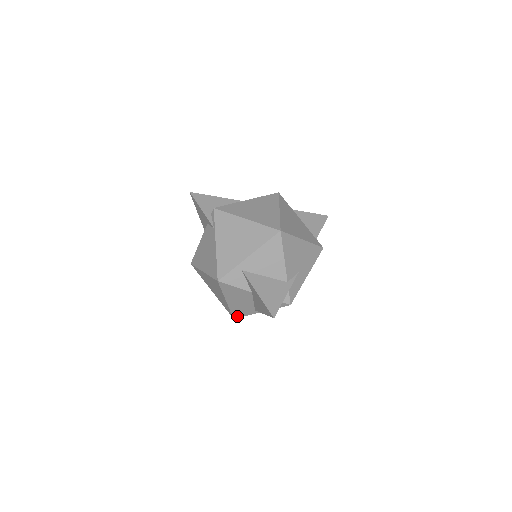
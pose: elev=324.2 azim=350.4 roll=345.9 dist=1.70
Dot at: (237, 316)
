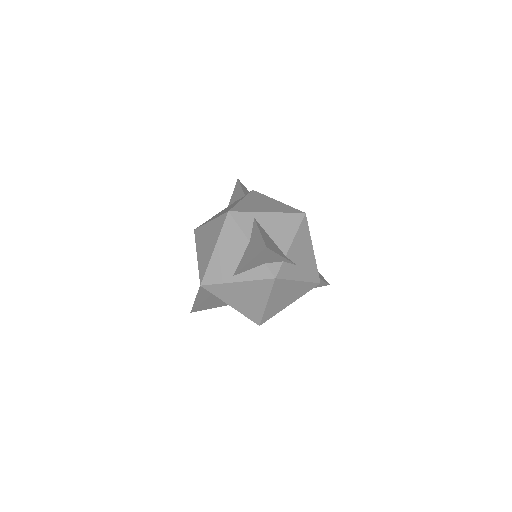
Dot at: (207, 282)
